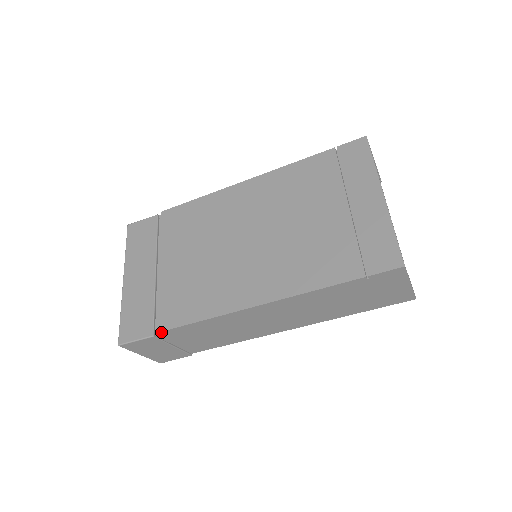
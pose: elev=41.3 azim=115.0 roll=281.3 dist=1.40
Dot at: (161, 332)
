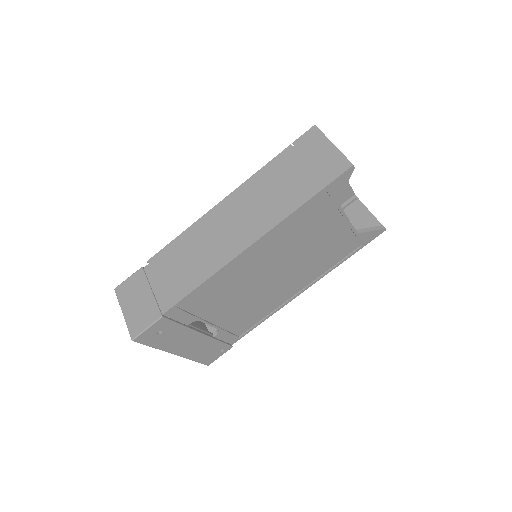
Dot at: (149, 261)
